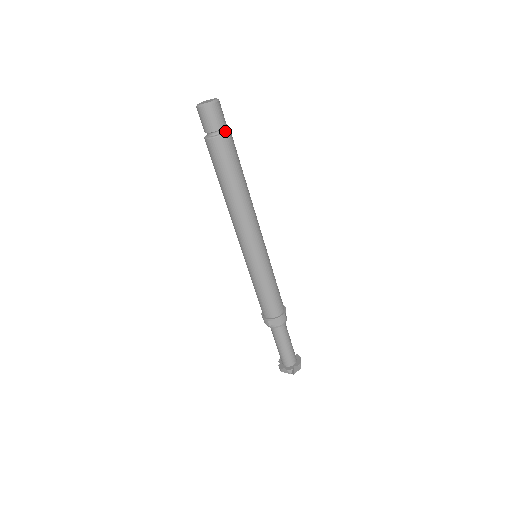
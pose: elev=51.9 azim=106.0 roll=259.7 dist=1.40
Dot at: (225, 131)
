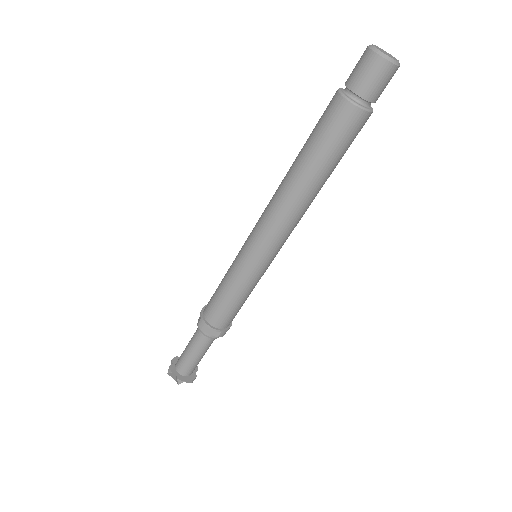
Dot at: (370, 107)
